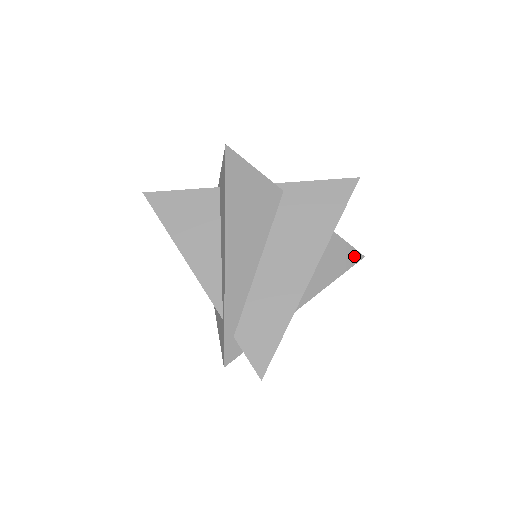
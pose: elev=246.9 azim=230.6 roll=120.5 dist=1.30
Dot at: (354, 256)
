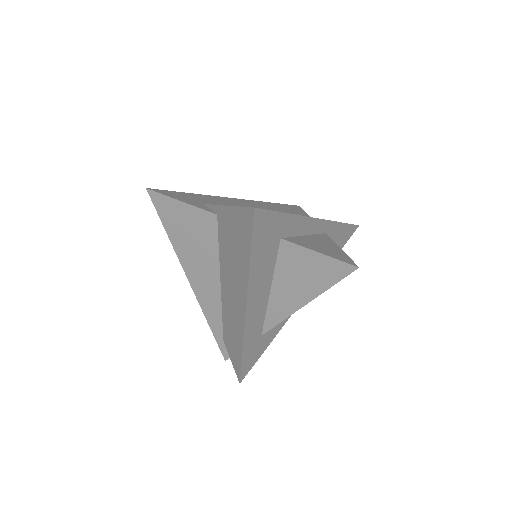
Dot at: (339, 268)
